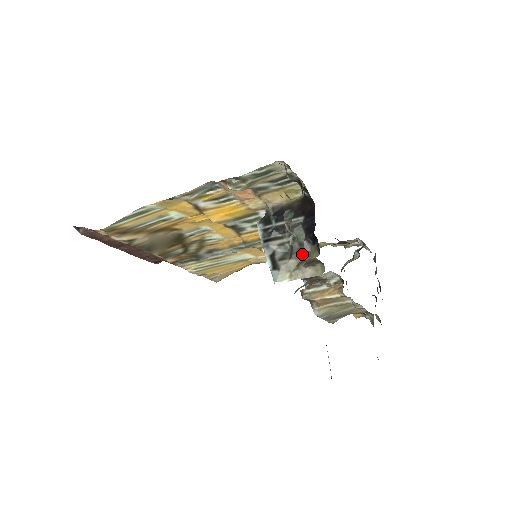
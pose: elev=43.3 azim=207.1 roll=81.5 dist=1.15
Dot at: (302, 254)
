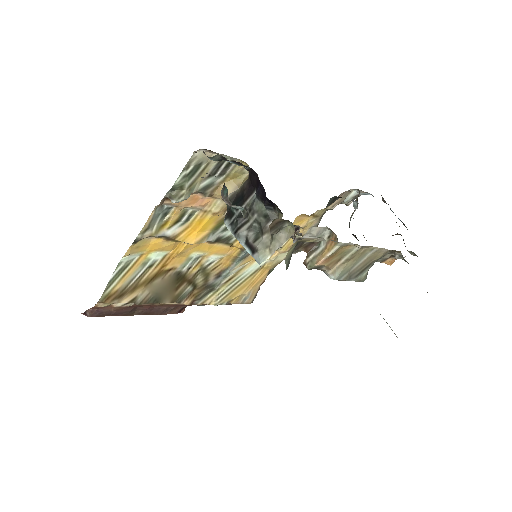
Dot at: occluded
